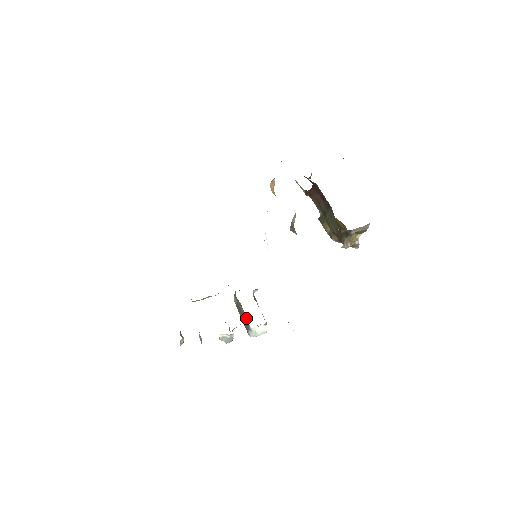
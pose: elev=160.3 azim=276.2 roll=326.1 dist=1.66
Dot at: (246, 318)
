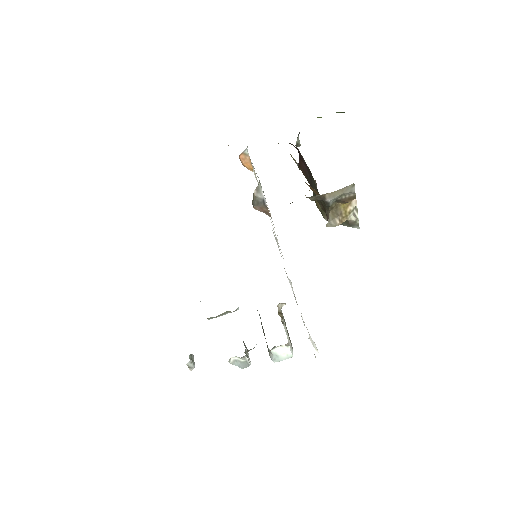
Dot at: occluded
